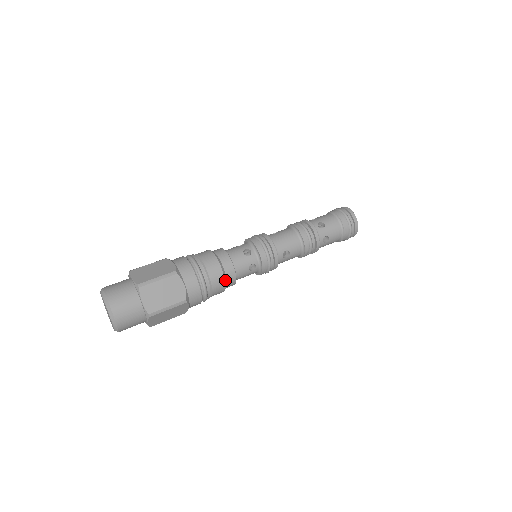
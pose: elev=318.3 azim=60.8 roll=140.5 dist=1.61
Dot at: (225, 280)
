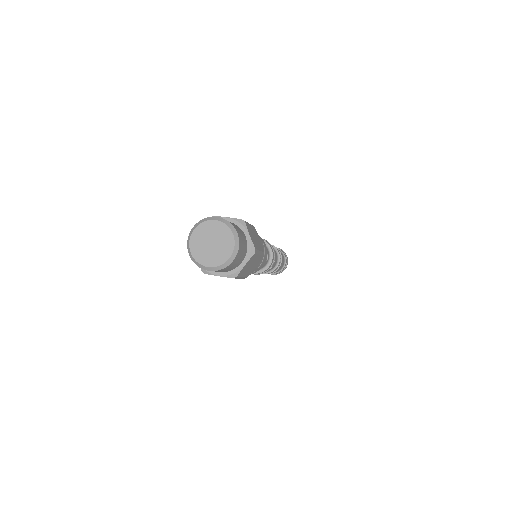
Dot at: (266, 254)
